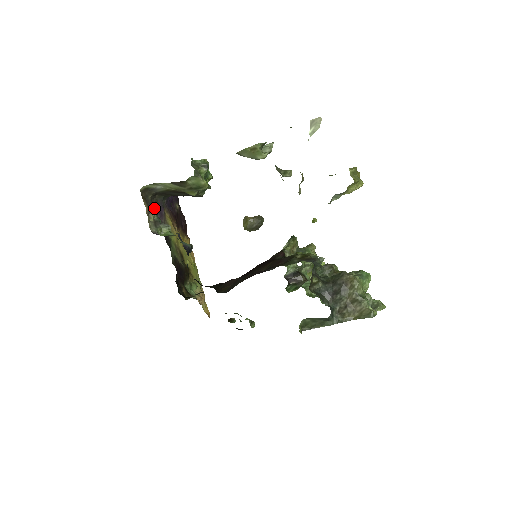
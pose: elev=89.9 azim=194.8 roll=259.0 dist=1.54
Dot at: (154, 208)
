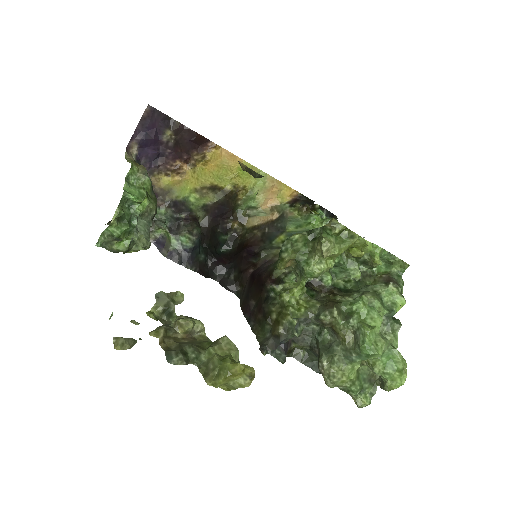
Dot at: occluded
